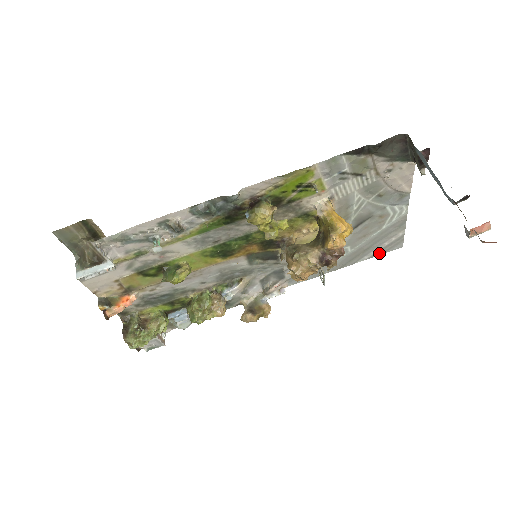
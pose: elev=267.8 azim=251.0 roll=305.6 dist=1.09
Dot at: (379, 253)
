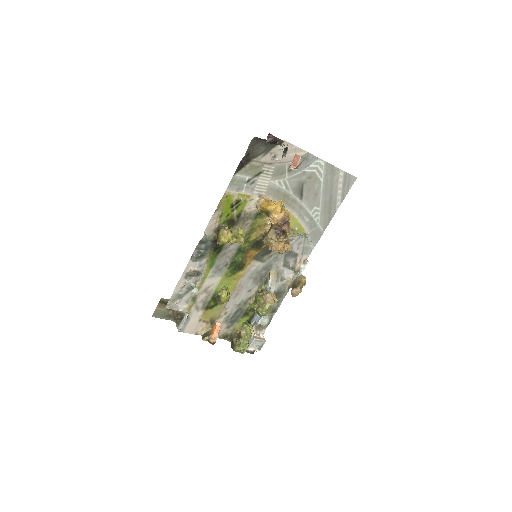
Dot at: (345, 194)
